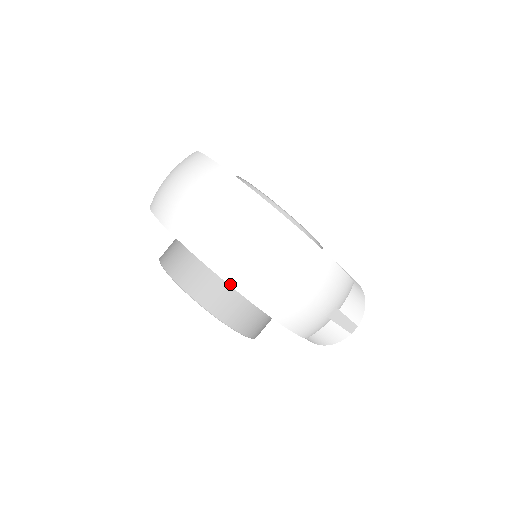
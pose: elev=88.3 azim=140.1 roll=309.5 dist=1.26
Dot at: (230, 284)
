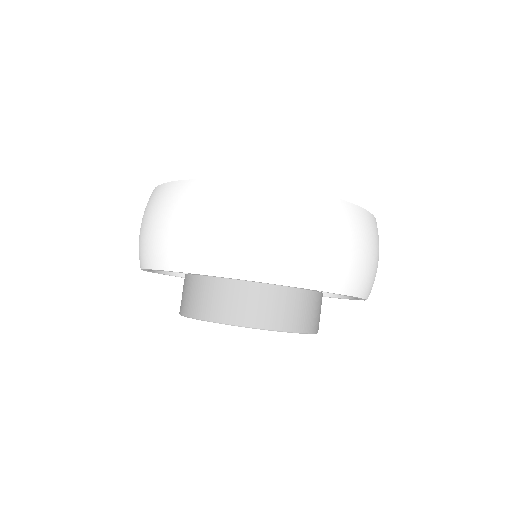
Dot at: (364, 298)
